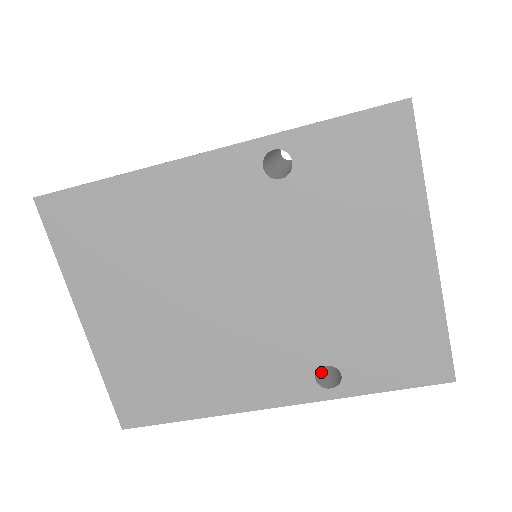
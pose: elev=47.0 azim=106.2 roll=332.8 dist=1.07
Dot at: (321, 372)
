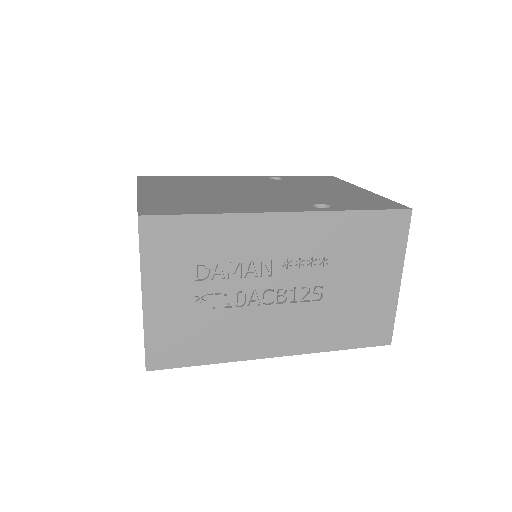
Dot at: occluded
